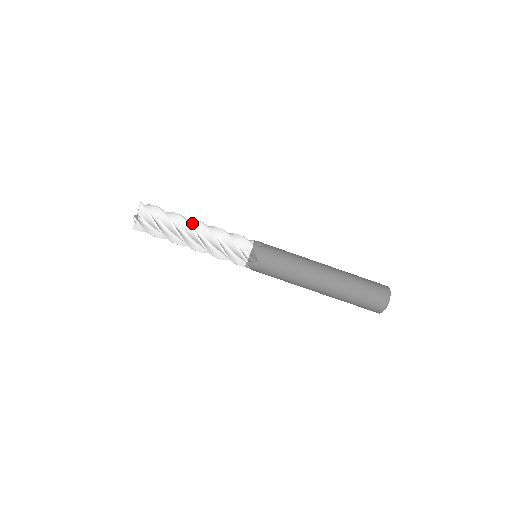
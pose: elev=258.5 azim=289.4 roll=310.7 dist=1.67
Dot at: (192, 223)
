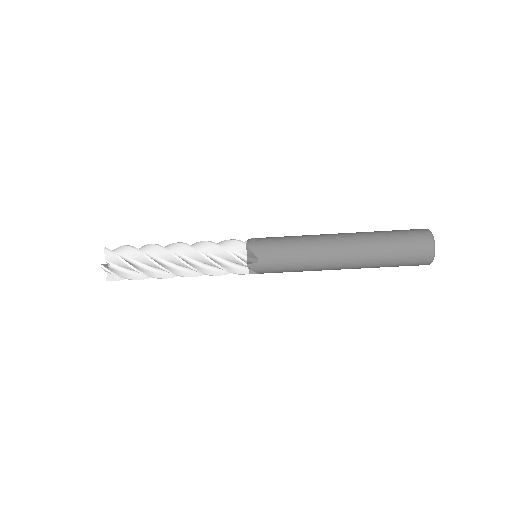
Dot at: (167, 259)
